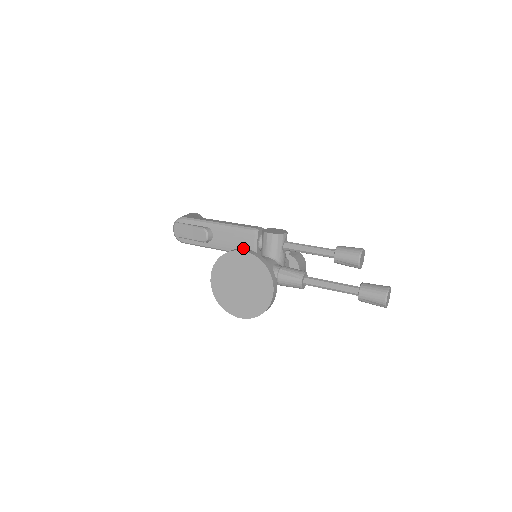
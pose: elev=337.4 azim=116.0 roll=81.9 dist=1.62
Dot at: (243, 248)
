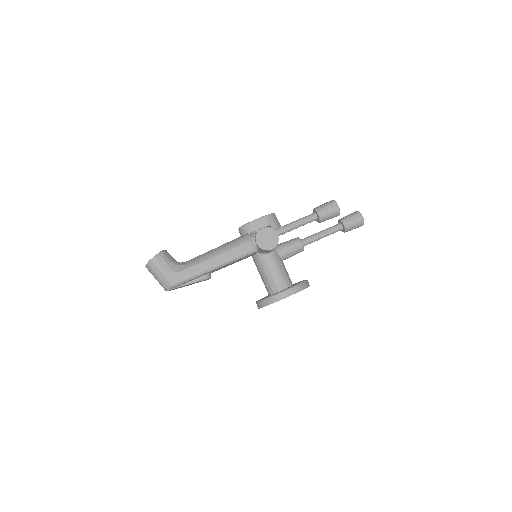
Dot at: occluded
